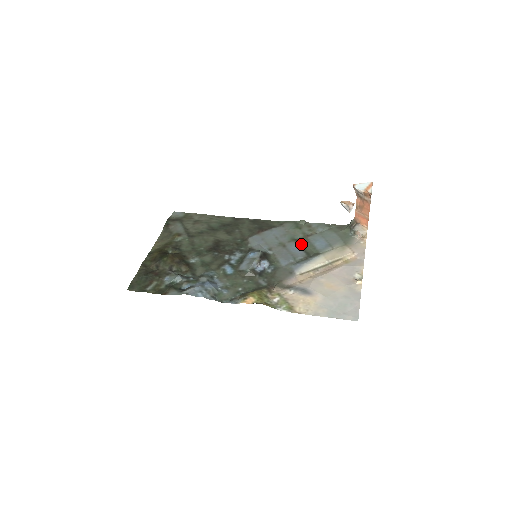
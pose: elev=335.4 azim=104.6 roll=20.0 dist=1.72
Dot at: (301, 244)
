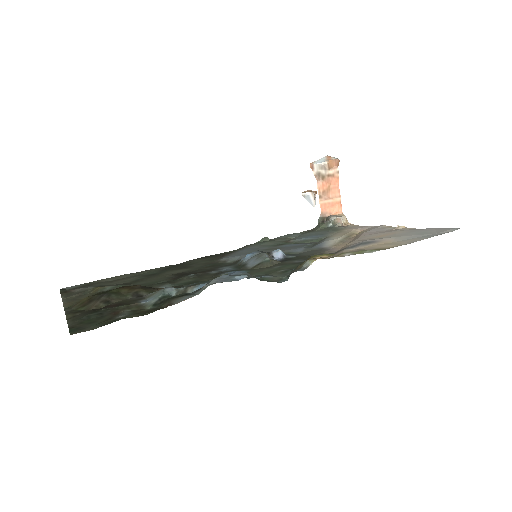
Dot at: occluded
